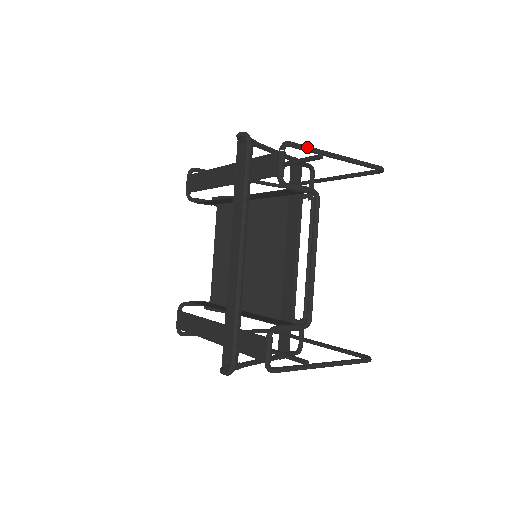
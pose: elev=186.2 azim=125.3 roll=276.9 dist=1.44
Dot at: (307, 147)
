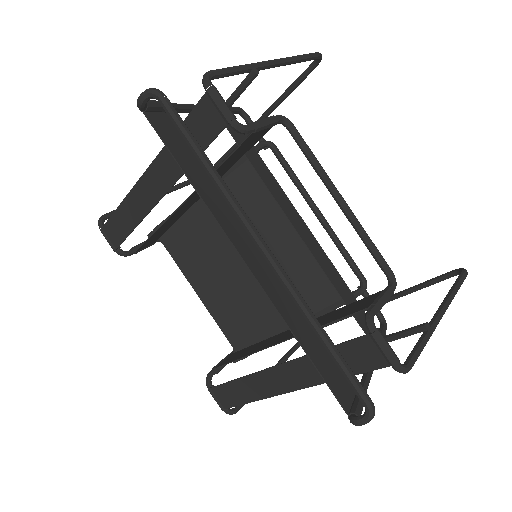
Dot at: (233, 68)
